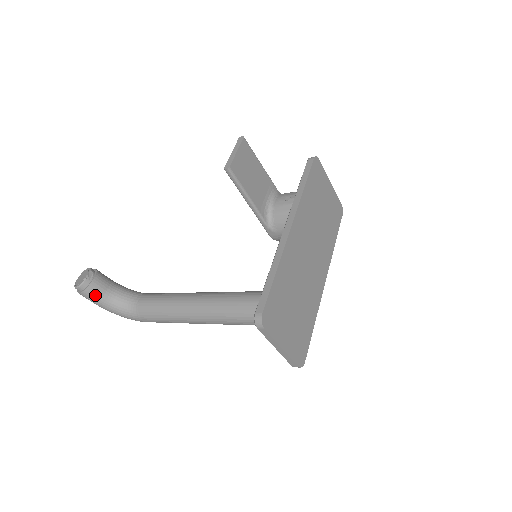
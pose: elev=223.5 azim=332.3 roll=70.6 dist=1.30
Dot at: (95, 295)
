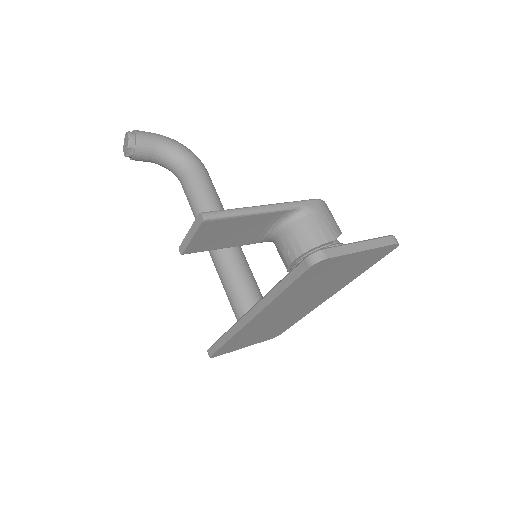
Dot at: occluded
